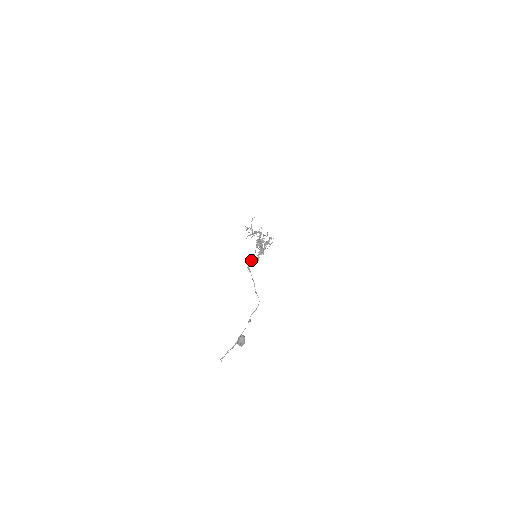
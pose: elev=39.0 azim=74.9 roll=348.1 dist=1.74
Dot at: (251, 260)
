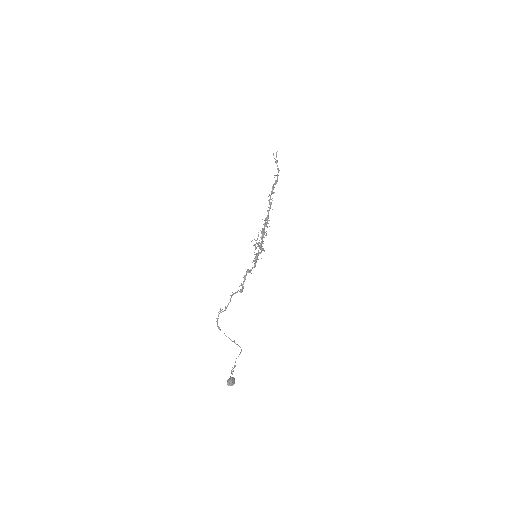
Dot at: occluded
